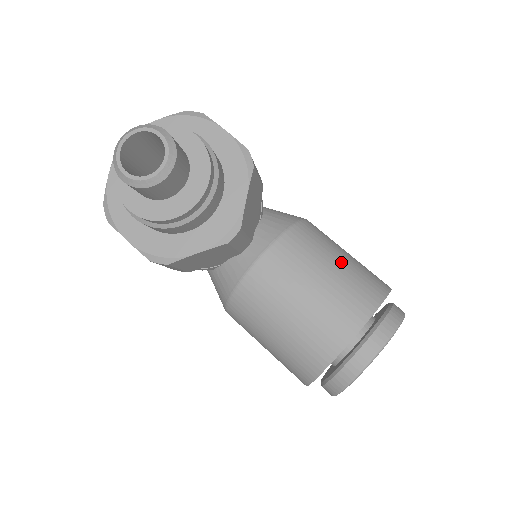
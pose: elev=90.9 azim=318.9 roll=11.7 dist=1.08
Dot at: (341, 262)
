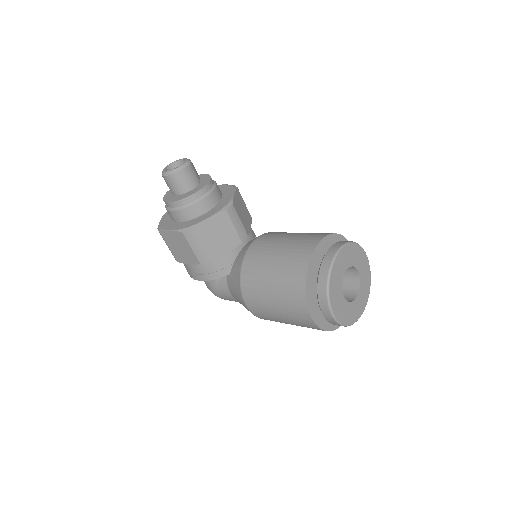
Dot at: occluded
